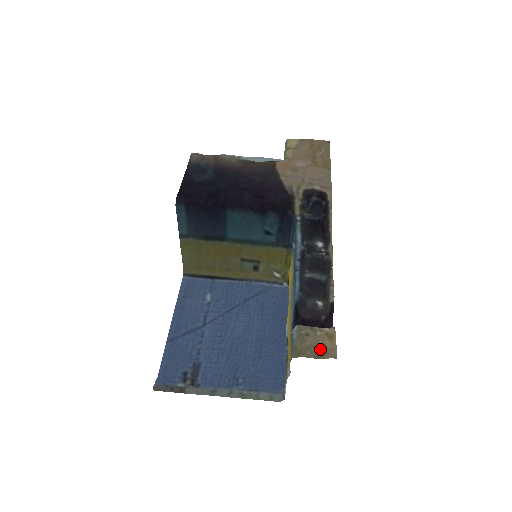
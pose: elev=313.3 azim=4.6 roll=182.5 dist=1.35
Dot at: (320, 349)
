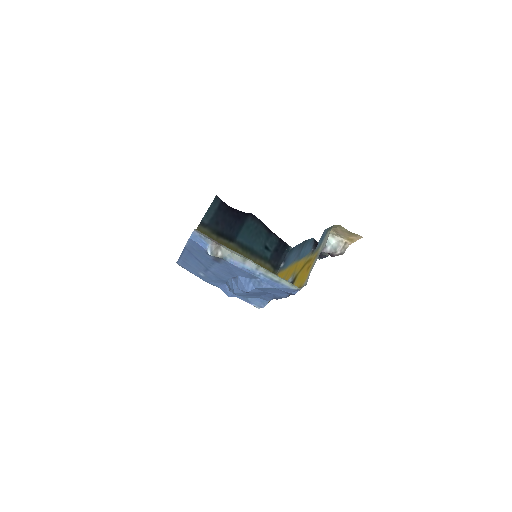
Dot at: (349, 234)
